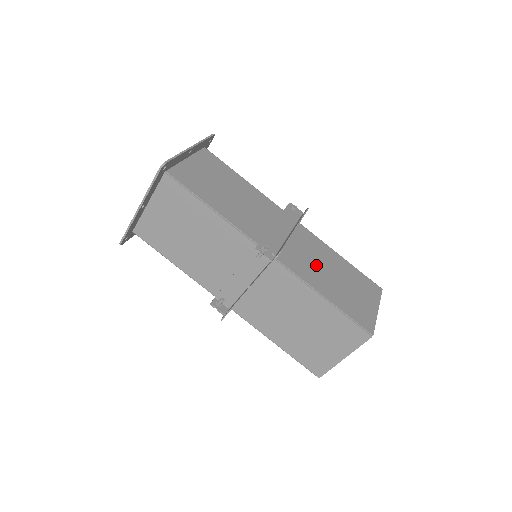
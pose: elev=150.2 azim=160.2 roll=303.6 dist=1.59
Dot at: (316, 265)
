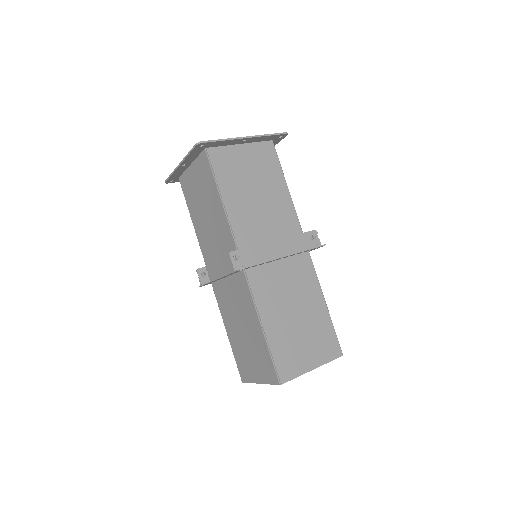
Dot at: (285, 297)
